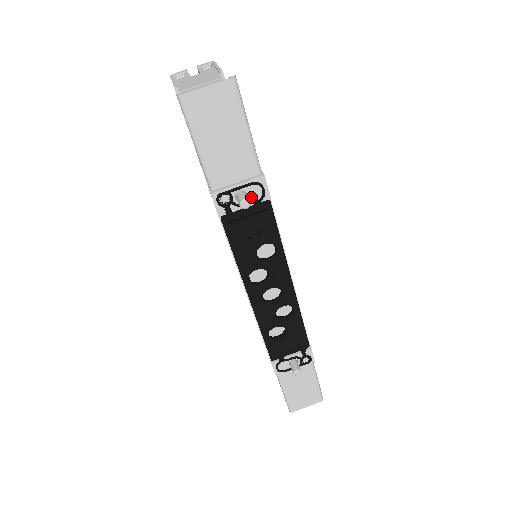
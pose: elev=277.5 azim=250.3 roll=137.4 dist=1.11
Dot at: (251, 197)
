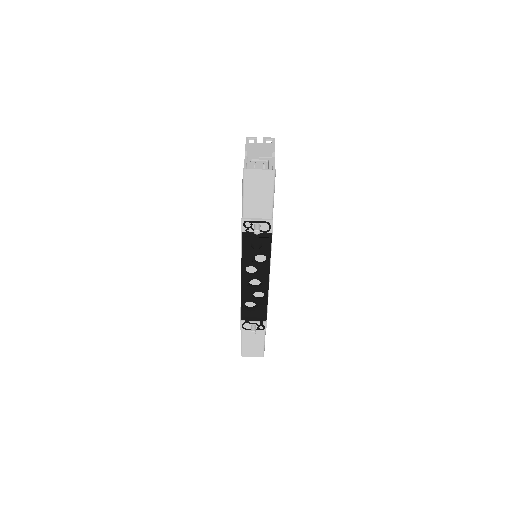
Dot at: (262, 228)
